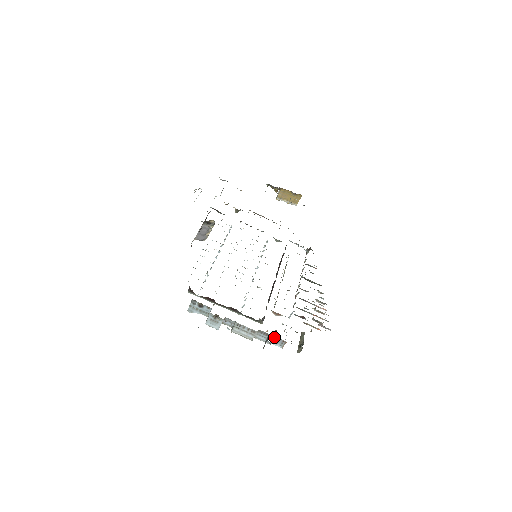
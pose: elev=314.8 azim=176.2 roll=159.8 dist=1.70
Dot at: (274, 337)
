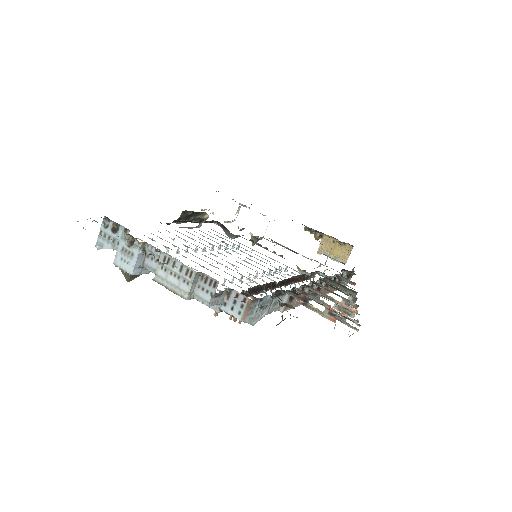
Dot at: (227, 288)
